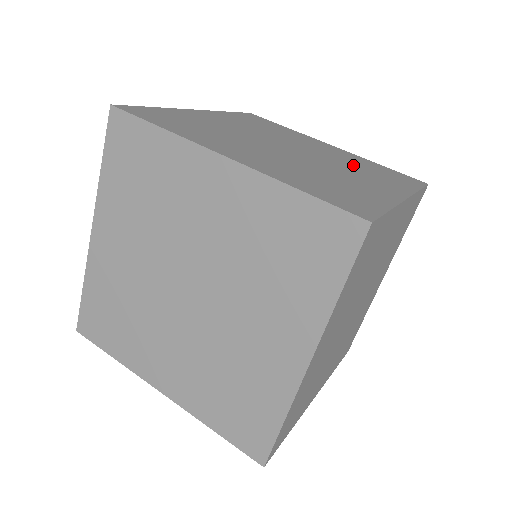
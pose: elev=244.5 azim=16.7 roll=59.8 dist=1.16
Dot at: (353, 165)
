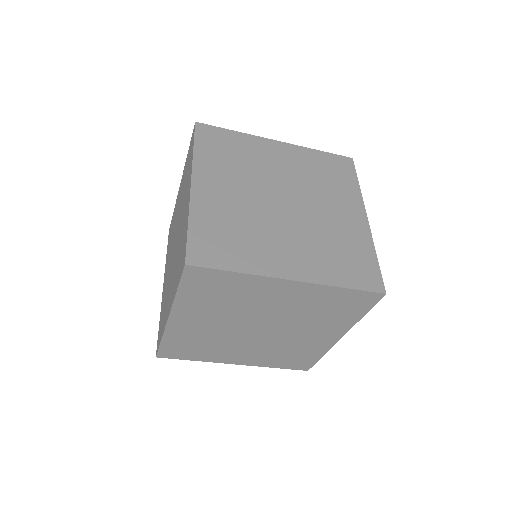
Dot at: (316, 182)
